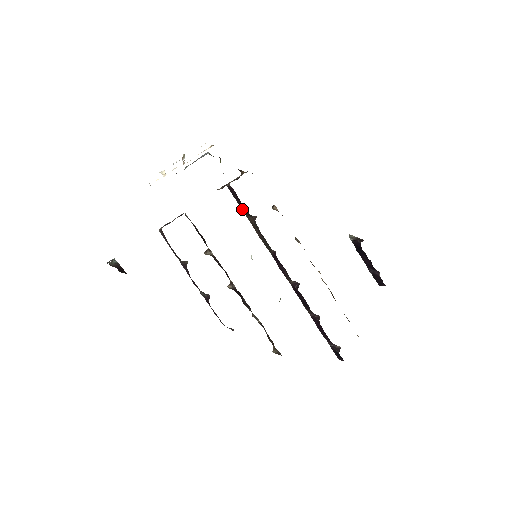
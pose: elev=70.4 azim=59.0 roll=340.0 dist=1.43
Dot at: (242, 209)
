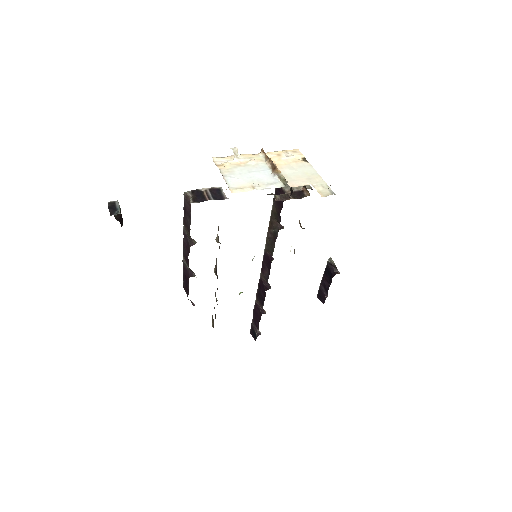
Dot at: (274, 208)
